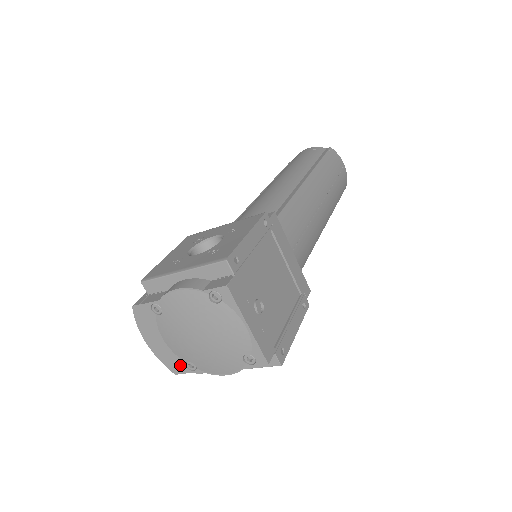
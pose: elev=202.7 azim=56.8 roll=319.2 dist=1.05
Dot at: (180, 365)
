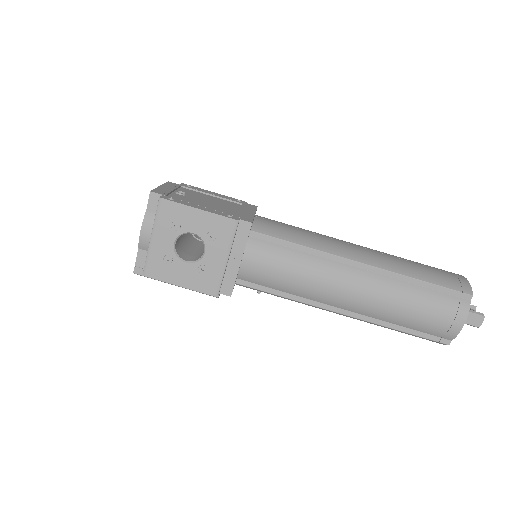
Dot at: occluded
